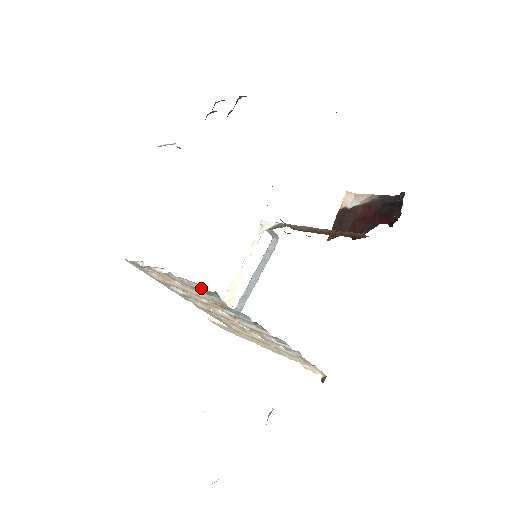
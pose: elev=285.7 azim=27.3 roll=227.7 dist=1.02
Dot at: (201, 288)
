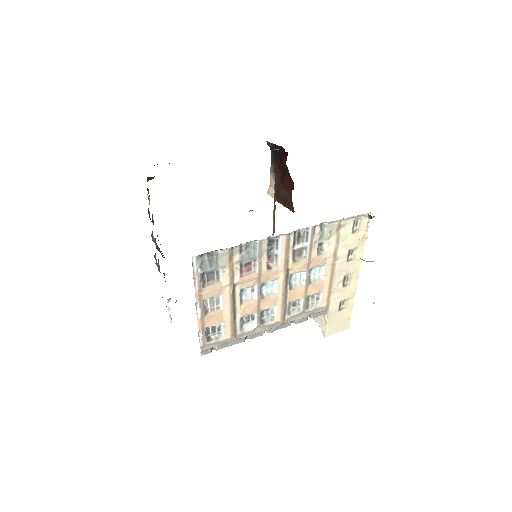
Dot at: (196, 260)
